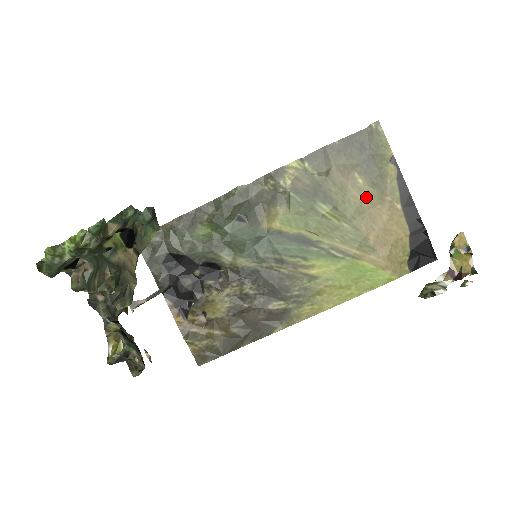
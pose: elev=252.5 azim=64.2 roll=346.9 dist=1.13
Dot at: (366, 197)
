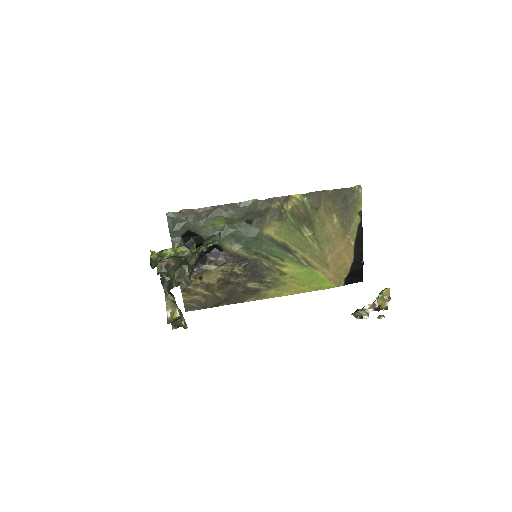
Dot at: (335, 232)
